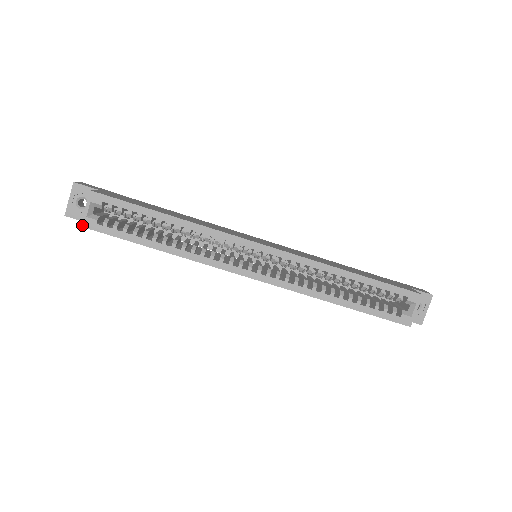
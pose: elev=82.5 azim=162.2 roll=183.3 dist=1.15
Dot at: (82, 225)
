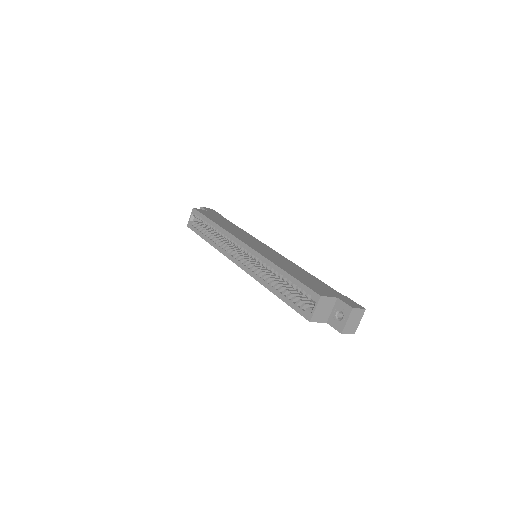
Dot at: (187, 226)
